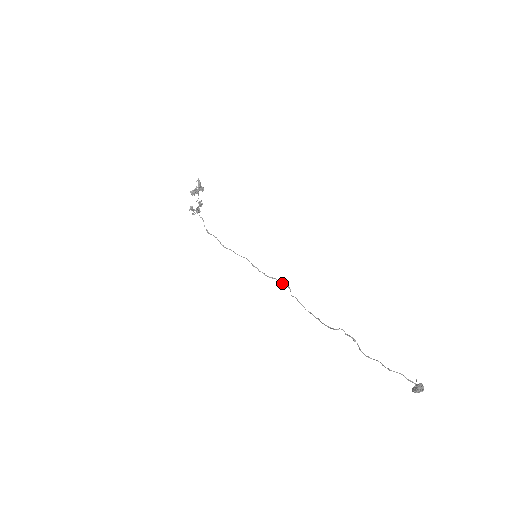
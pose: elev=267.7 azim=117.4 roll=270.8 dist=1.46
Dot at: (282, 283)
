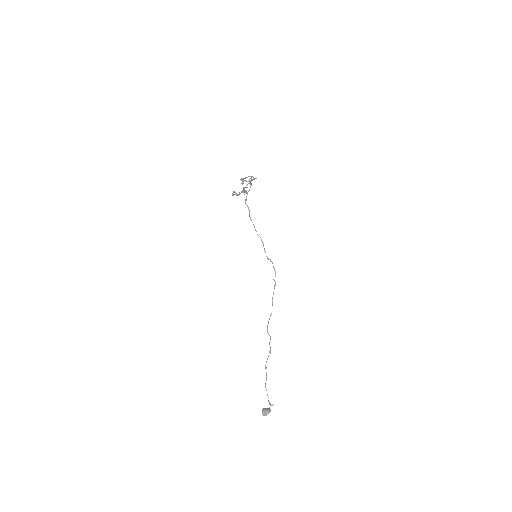
Dot at: (274, 268)
